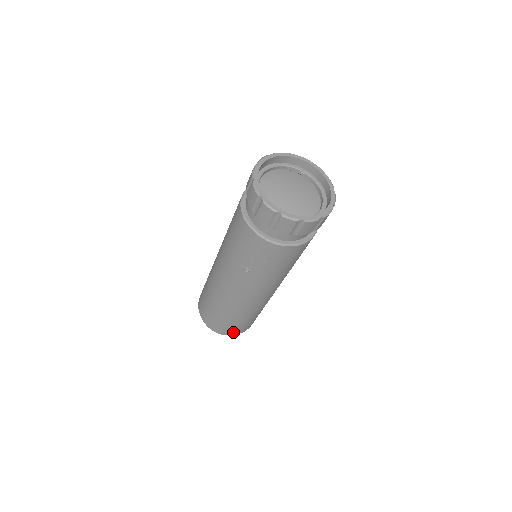
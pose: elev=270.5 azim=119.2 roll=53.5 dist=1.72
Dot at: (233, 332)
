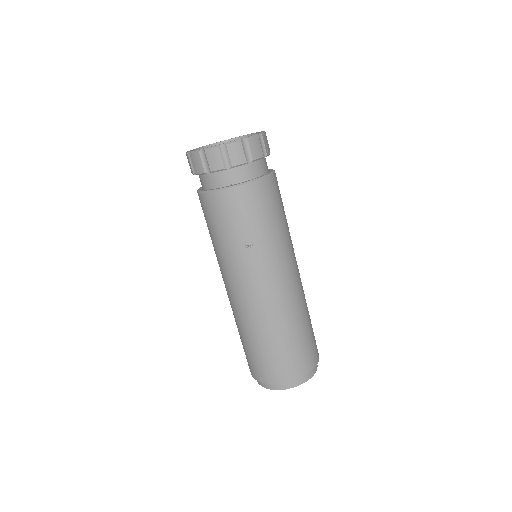
Dot at: (304, 367)
